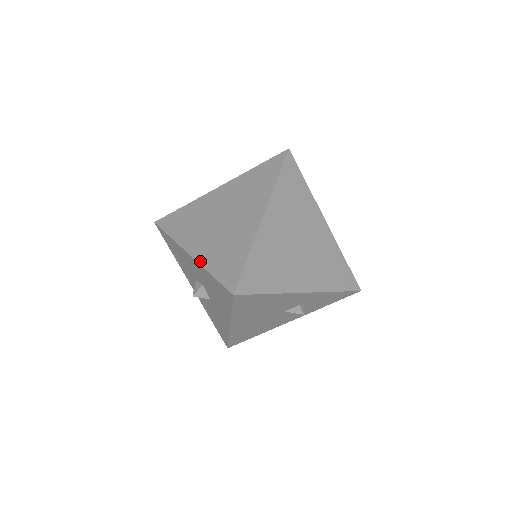
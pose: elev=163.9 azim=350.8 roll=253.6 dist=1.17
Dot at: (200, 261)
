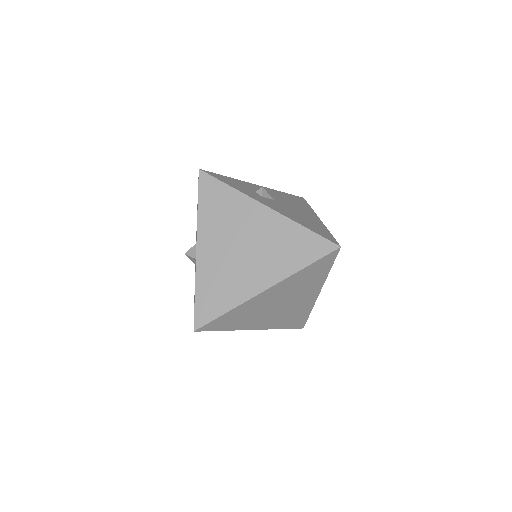
Dot at: (198, 270)
